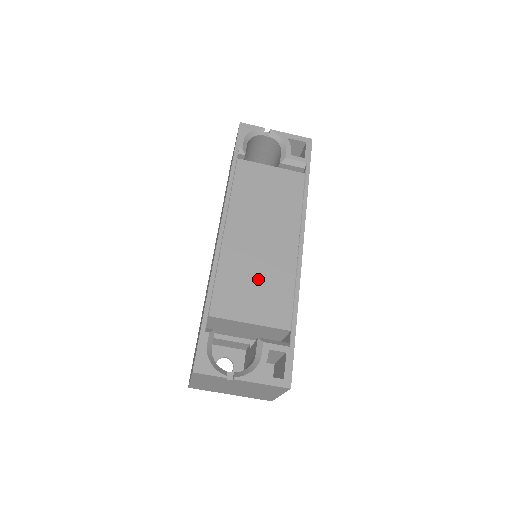
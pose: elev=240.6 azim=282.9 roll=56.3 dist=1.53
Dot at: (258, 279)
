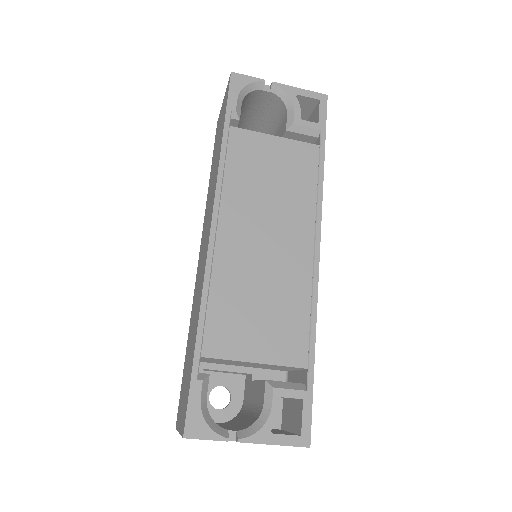
Dot at: (263, 300)
